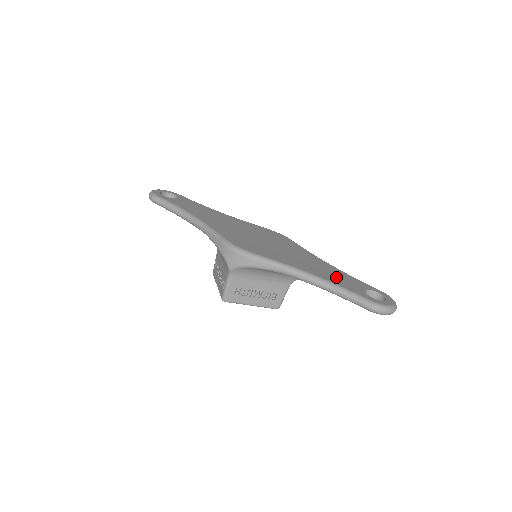
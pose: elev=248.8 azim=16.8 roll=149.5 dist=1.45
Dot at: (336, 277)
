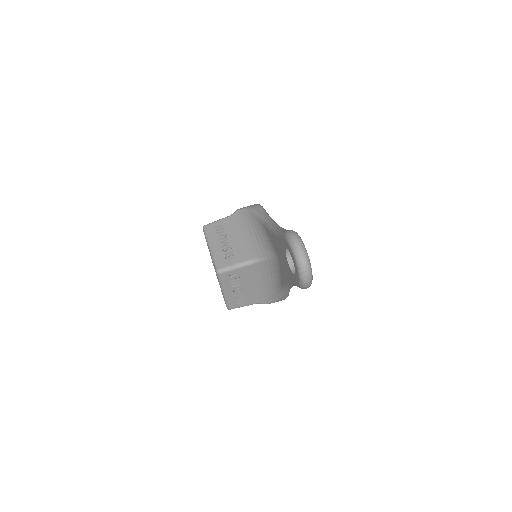
Dot at: occluded
